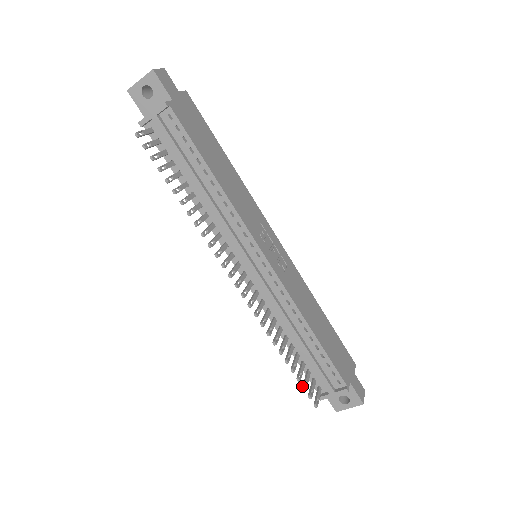
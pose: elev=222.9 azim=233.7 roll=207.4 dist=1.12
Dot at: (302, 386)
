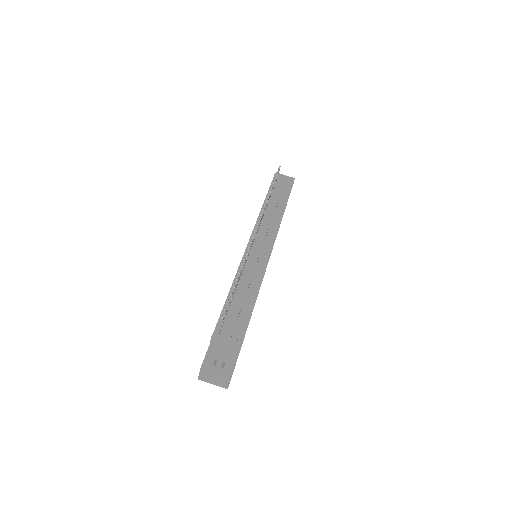
Dot at: occluded
